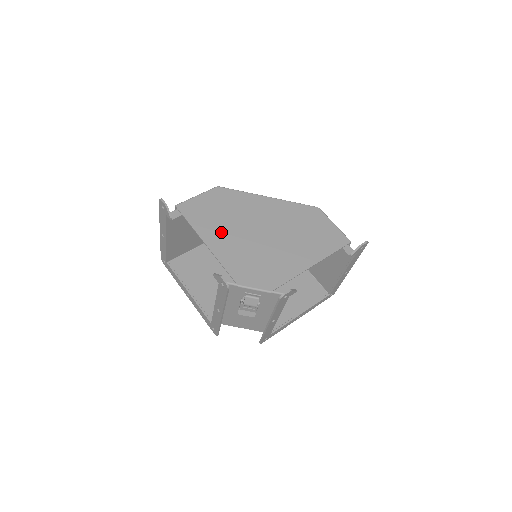
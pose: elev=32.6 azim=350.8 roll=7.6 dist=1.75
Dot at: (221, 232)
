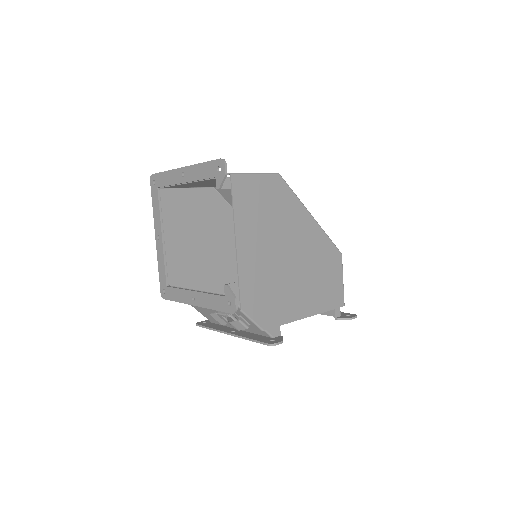
Dot at: (256, 236)
